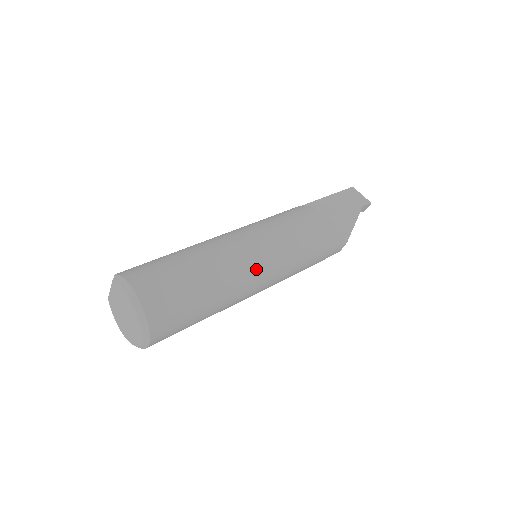
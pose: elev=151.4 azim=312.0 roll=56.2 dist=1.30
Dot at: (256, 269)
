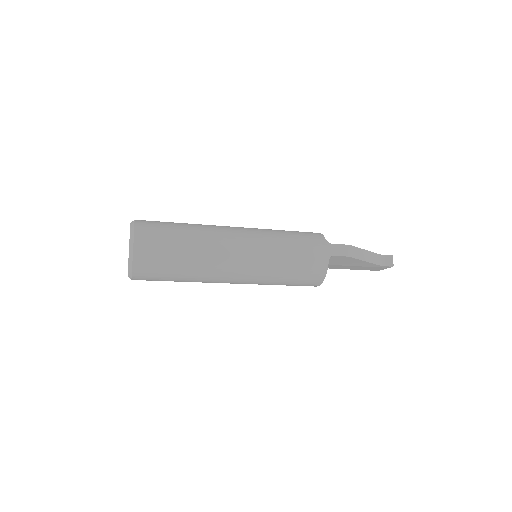
Dot at: (237, 229)
